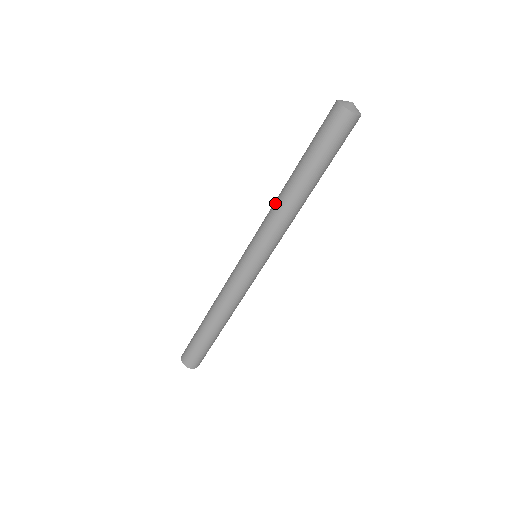
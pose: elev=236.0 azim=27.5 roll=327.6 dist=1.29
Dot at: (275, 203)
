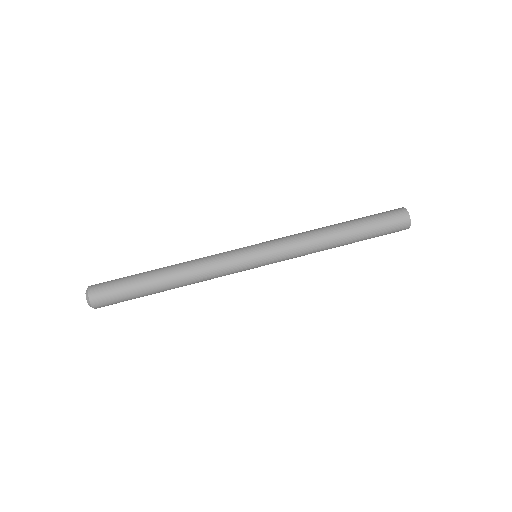
Dot at: occluded
